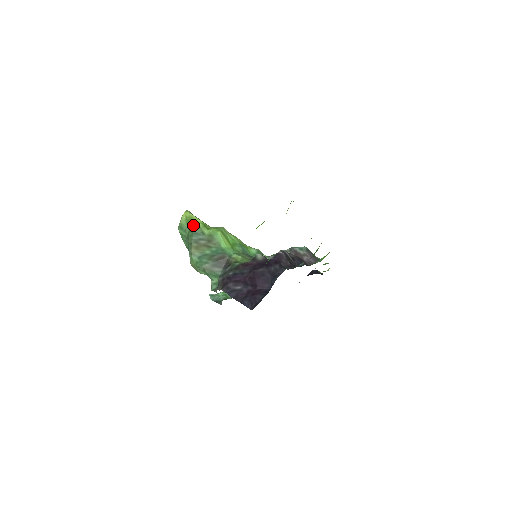
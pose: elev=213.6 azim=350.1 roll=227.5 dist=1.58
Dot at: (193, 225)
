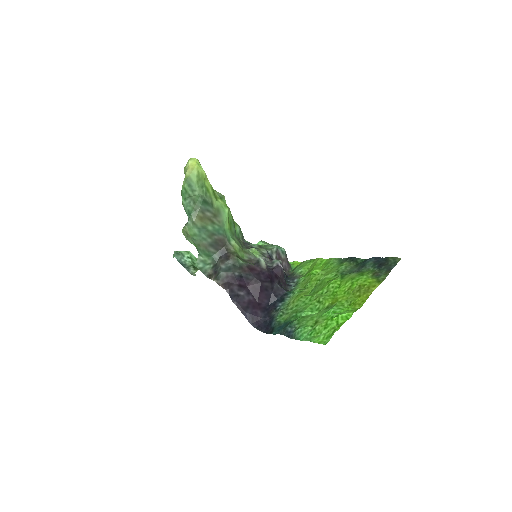
Dot at: (206, 190)
